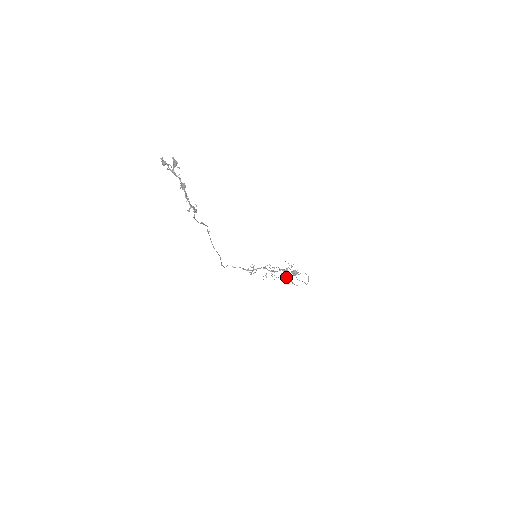
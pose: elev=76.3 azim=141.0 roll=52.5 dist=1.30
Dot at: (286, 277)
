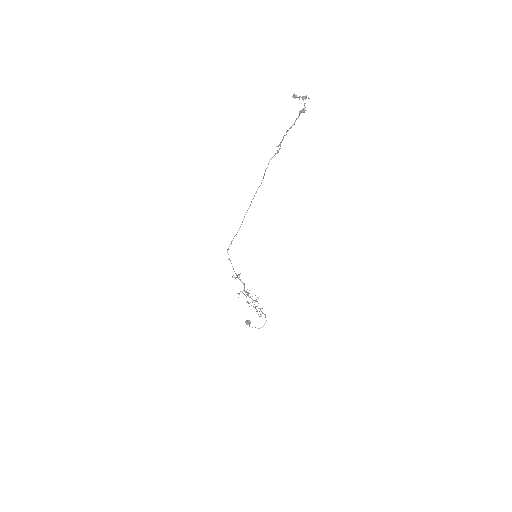
Dot at: (254, 304)
